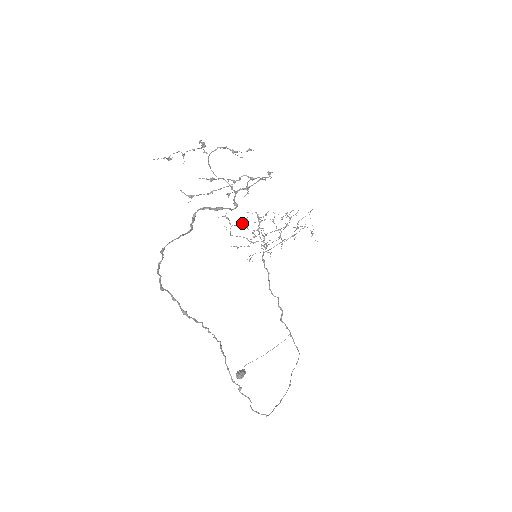
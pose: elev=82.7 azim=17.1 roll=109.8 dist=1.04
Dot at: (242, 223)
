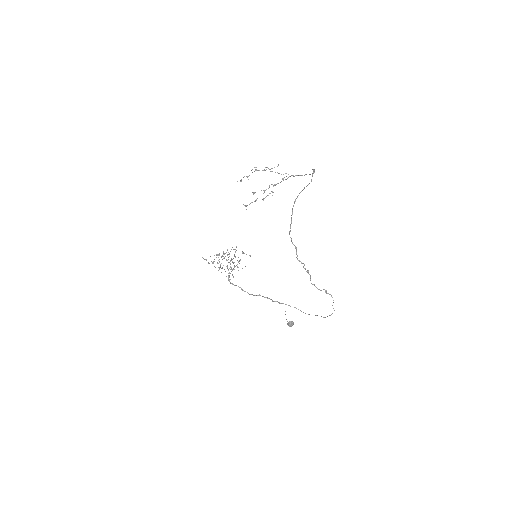
Dot at: occluded
